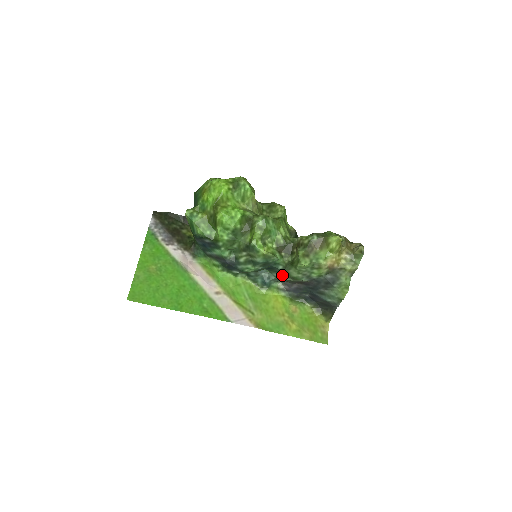
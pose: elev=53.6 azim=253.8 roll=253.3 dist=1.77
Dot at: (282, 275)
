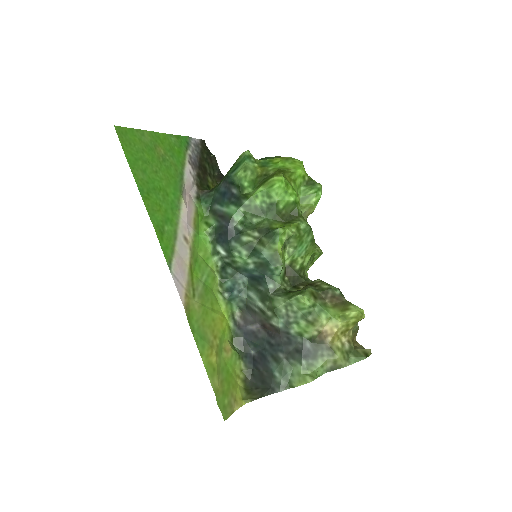
Dot at: (261, 298)
